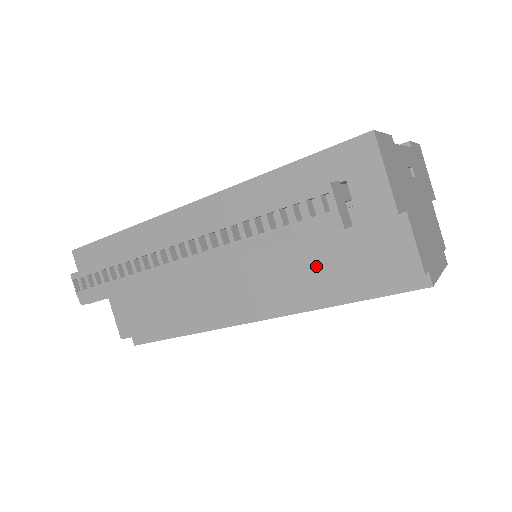
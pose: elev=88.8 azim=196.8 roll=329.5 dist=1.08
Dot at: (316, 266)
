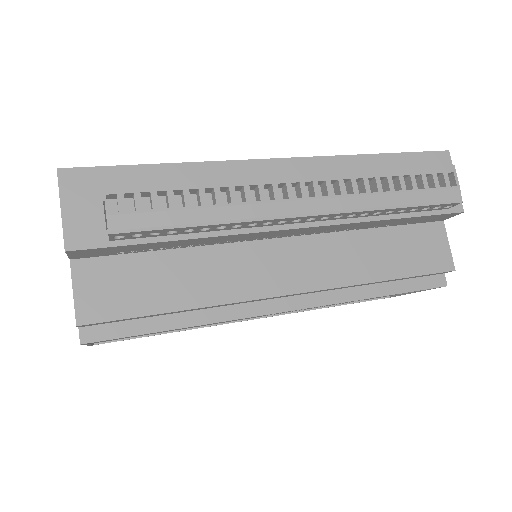
Dot at: (375, 253)
